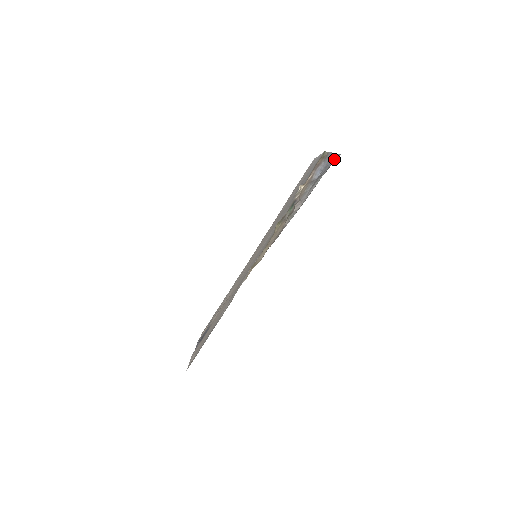
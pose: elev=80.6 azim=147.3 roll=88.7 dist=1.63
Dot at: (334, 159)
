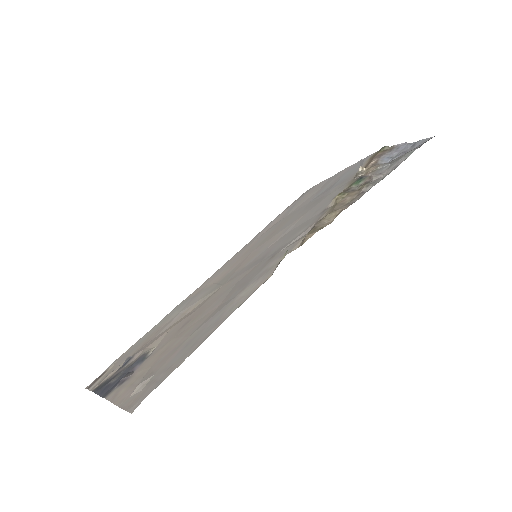
Dot at: (422, 141)
